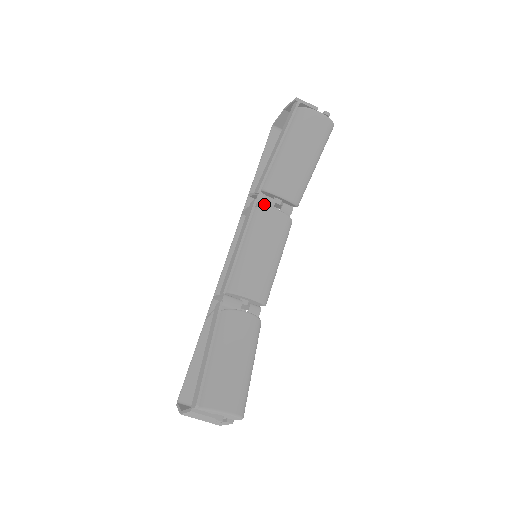
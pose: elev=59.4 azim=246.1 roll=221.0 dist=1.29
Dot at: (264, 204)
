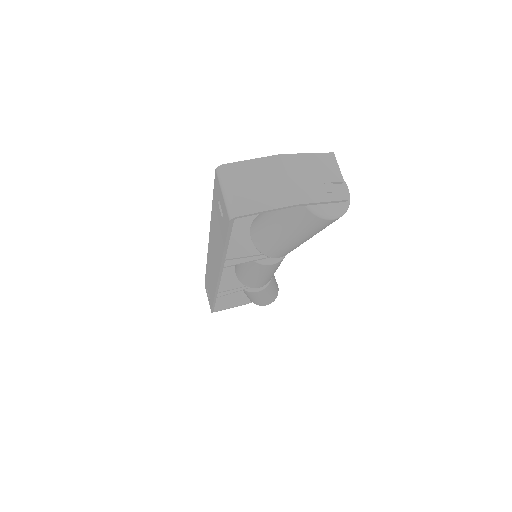
Dot at: occluded
